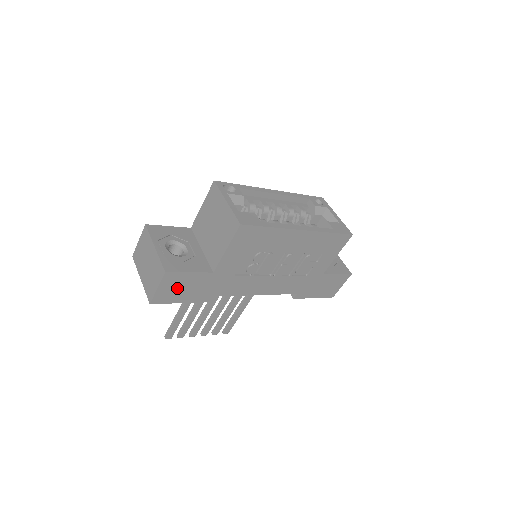
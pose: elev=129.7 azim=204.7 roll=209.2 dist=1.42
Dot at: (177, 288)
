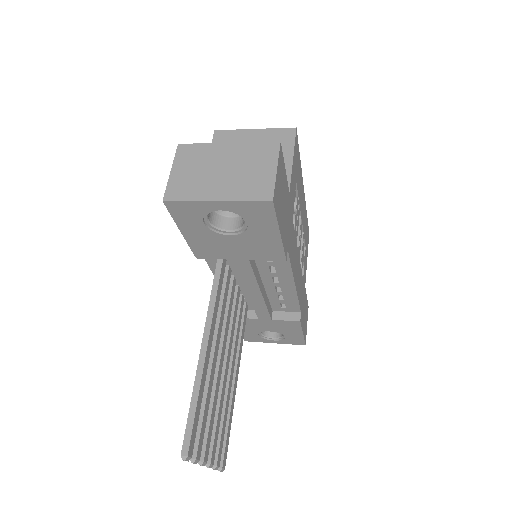
Dot at: (280, 192)
